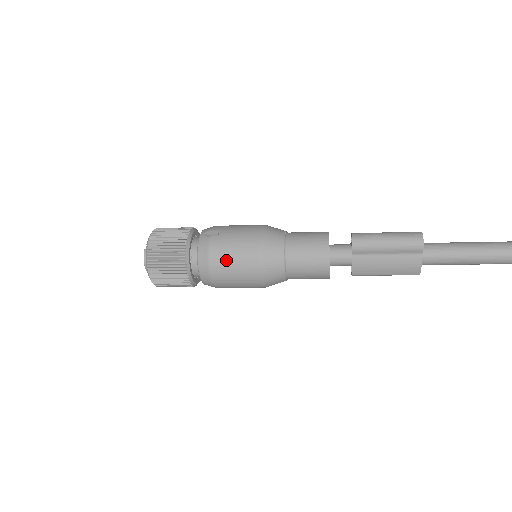
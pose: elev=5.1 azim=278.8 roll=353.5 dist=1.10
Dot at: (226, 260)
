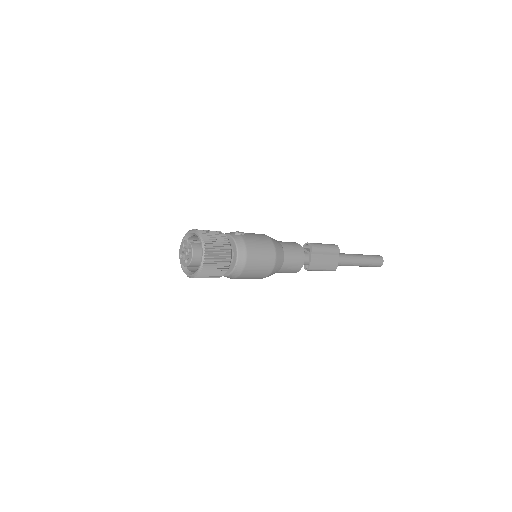
Dot at: (256, 249)
